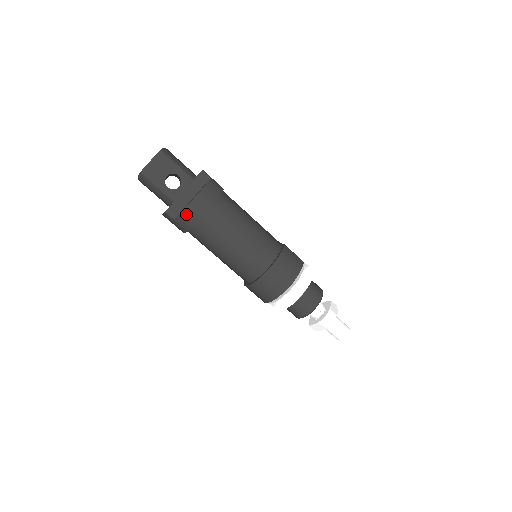
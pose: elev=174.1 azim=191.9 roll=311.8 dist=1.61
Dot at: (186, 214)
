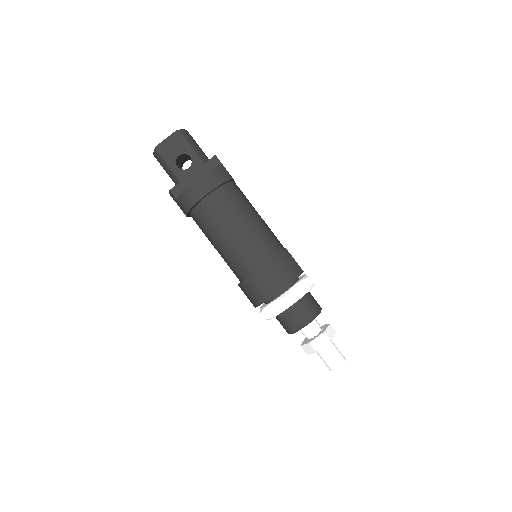
Dot at: (187, 194)
